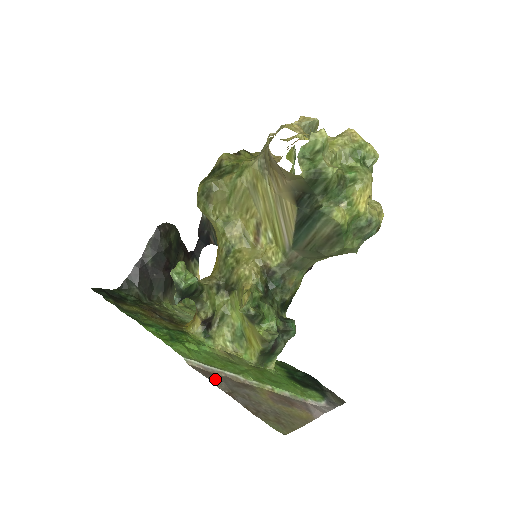
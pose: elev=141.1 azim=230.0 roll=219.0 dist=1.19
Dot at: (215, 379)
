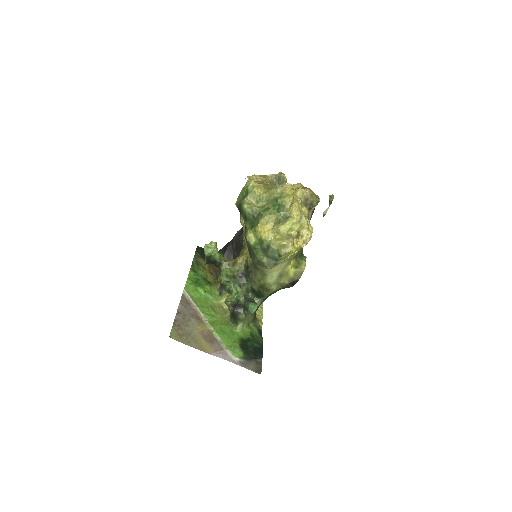
Dot at: (184, 305)
